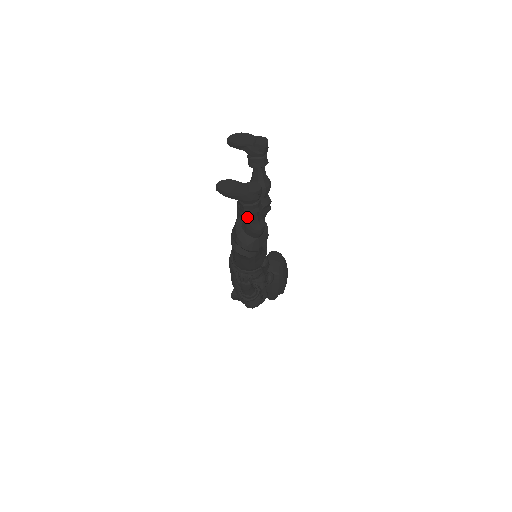
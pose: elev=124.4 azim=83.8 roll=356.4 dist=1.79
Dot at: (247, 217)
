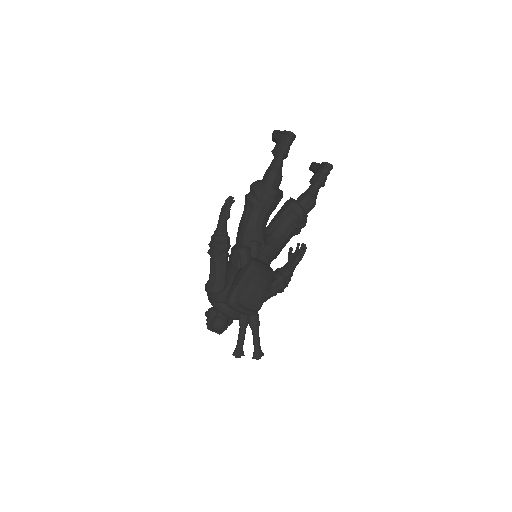
Dot at: (272, 162)
